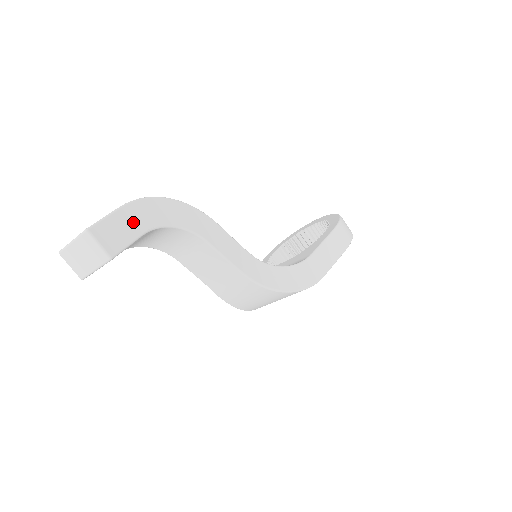
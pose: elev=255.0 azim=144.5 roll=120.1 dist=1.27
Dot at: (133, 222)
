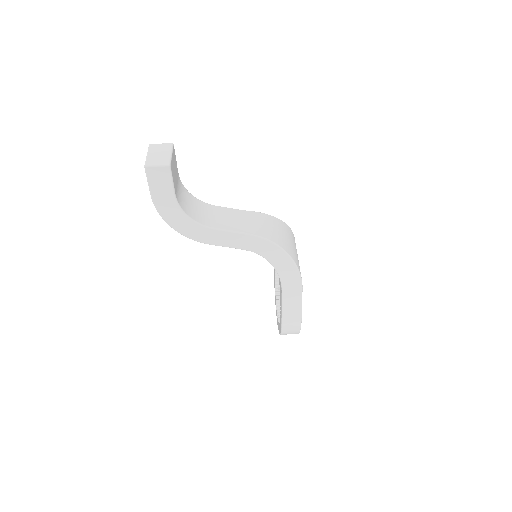
Dot at: occluded
